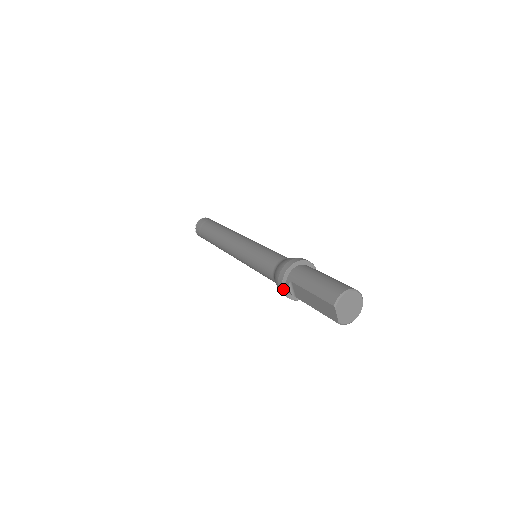
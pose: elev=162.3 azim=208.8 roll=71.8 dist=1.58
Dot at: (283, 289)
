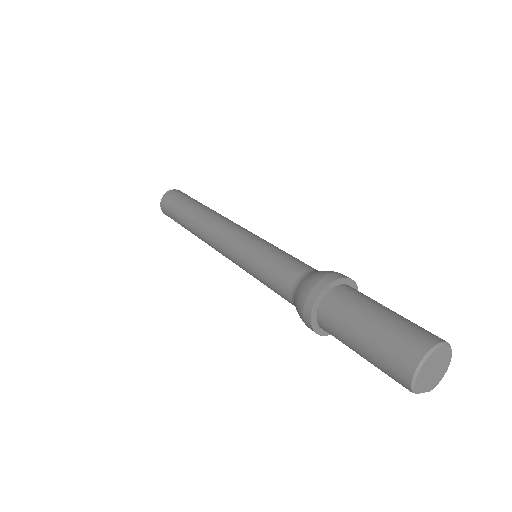
Dot at: (324, 335)
